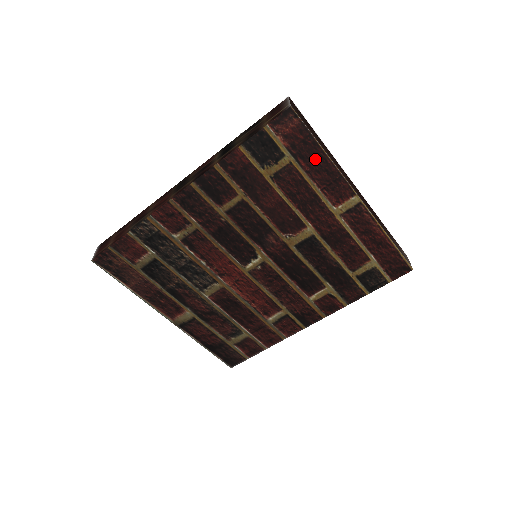
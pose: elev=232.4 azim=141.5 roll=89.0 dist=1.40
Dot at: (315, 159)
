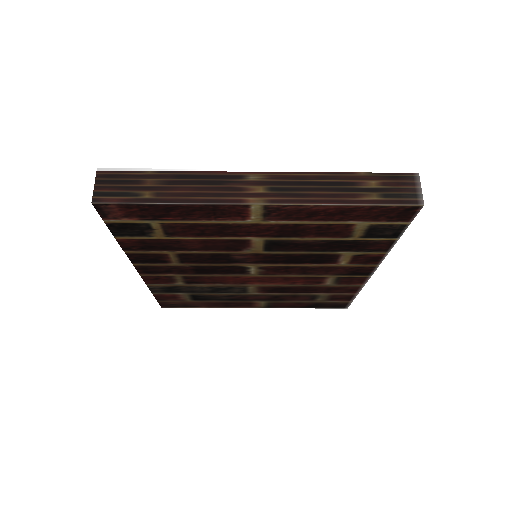
Dot at: (172, 211)
